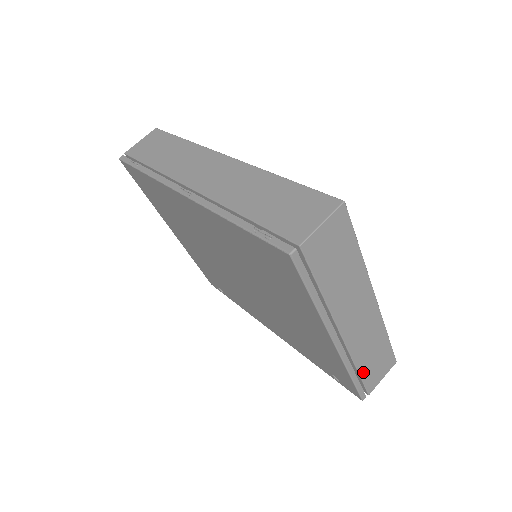
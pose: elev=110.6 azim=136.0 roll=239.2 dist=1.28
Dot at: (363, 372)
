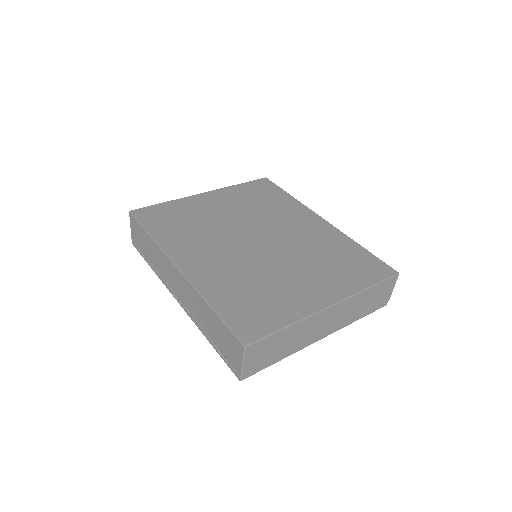
Dot at: (367, 309)
